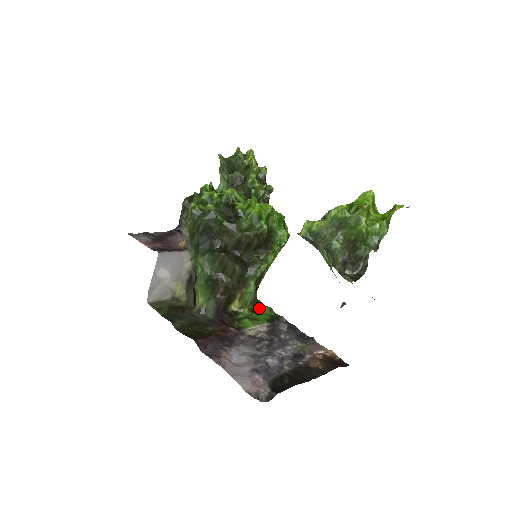
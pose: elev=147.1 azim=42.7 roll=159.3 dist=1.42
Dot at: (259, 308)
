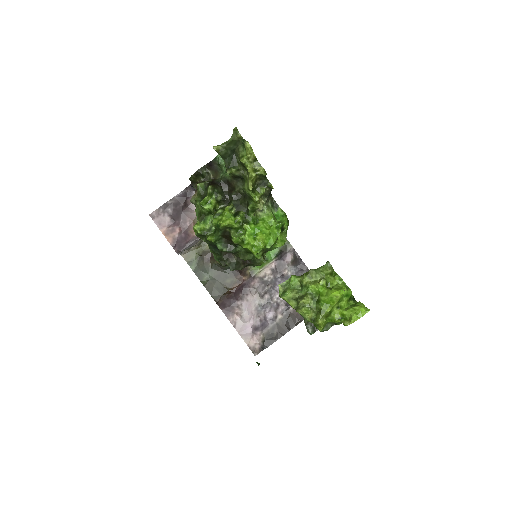
Dot at: occluded
